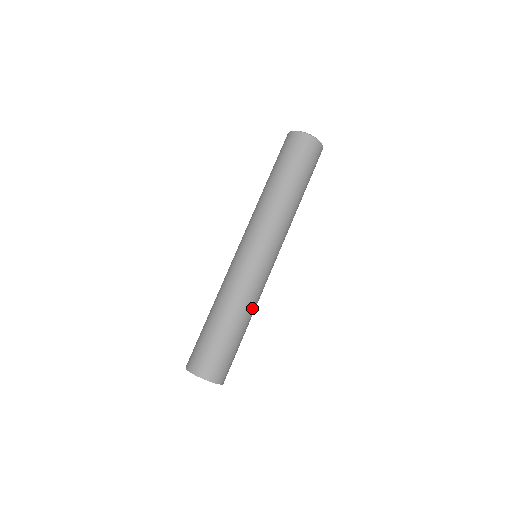
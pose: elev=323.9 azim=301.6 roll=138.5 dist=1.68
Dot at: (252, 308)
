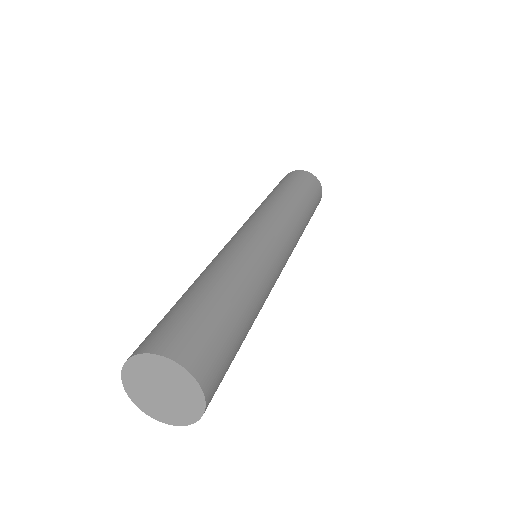
Dot at: (260, 292)
